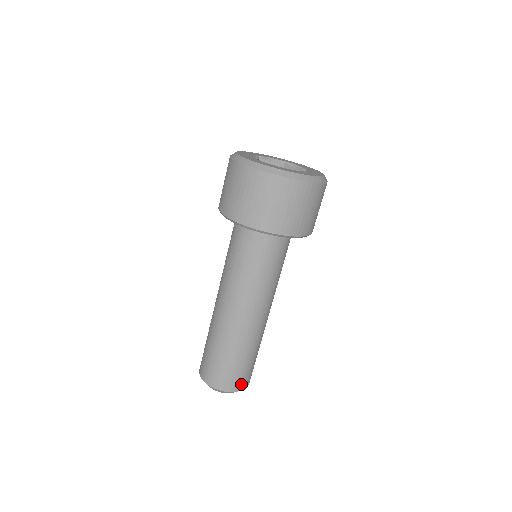
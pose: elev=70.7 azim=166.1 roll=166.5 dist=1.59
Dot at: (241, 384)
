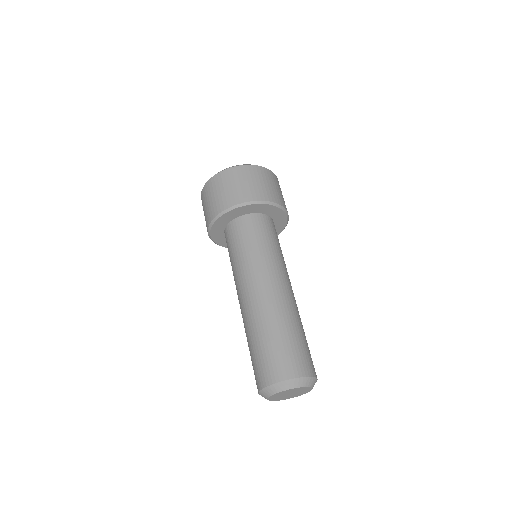
Dot at: (291, 369)
